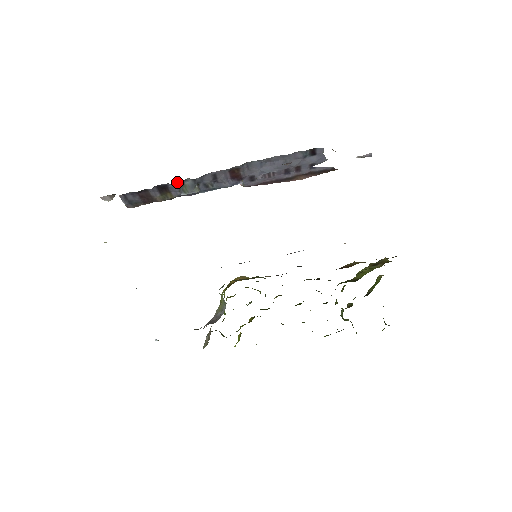
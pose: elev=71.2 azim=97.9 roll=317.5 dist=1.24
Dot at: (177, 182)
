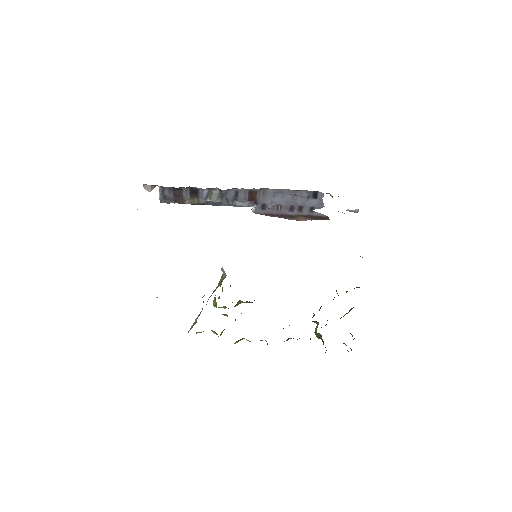
Dot at: (207, 189)
